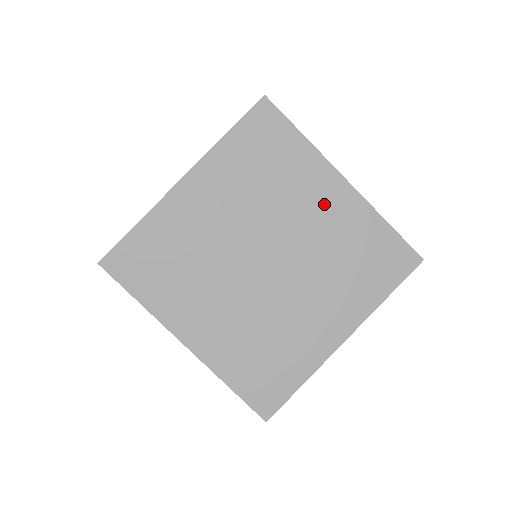
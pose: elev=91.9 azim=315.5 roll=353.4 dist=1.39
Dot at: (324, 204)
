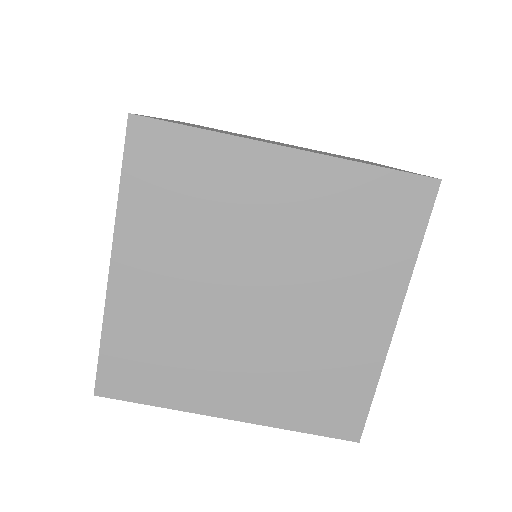
Dot at: (356, 316)
